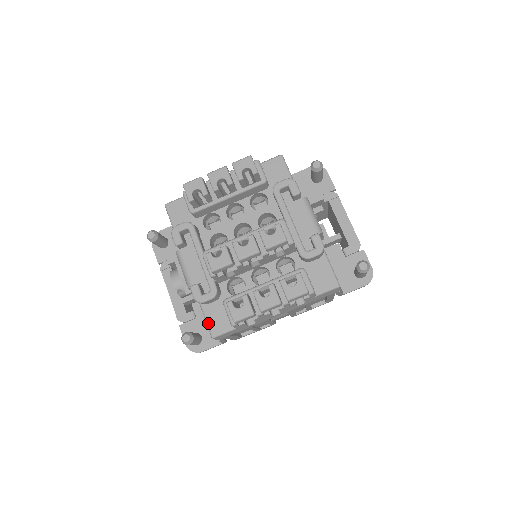
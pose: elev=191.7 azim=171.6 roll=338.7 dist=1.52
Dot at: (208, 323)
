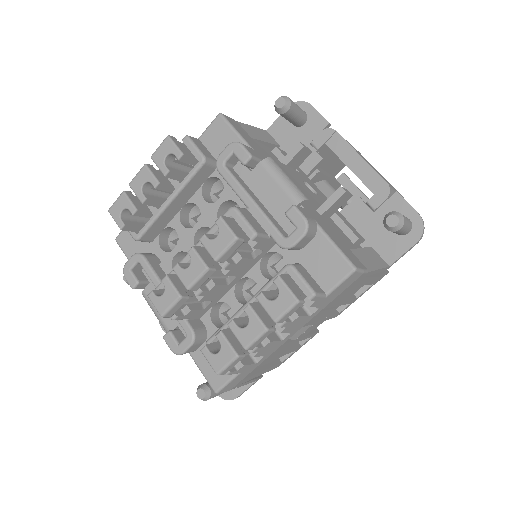
Dot at: (204, 375)
